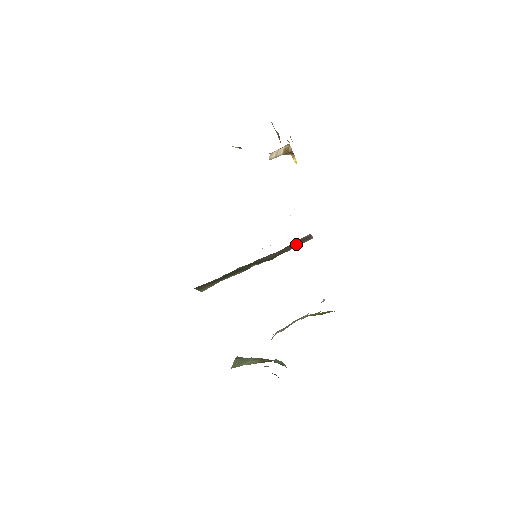
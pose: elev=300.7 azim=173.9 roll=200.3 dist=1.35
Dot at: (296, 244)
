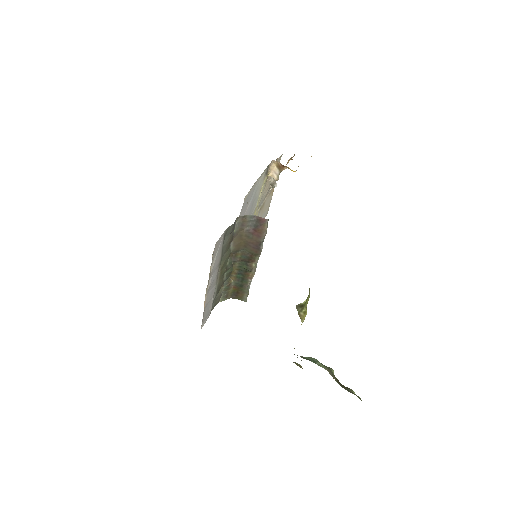
Dot at: (260, 231)
